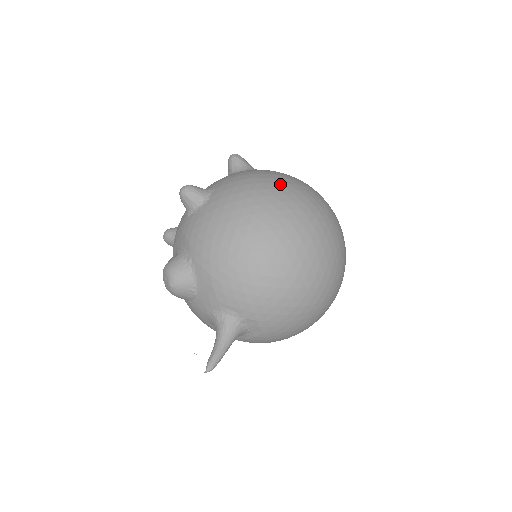
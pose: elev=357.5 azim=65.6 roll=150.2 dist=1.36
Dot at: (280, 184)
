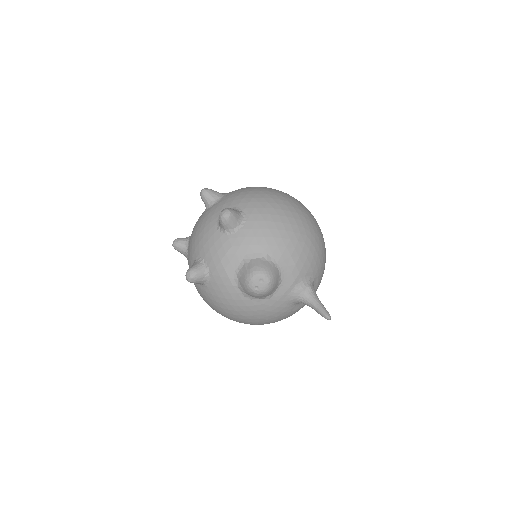
Dot at: (268, 188)
